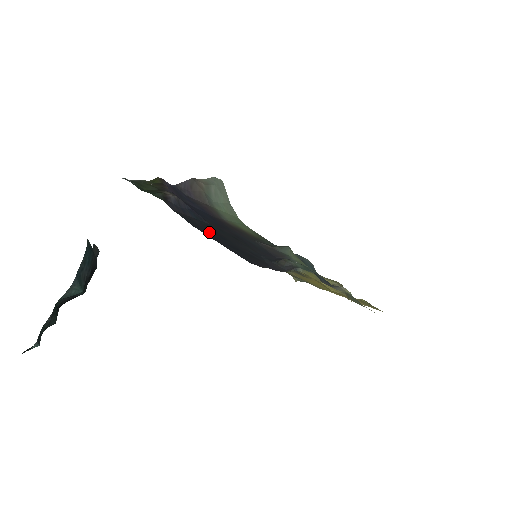
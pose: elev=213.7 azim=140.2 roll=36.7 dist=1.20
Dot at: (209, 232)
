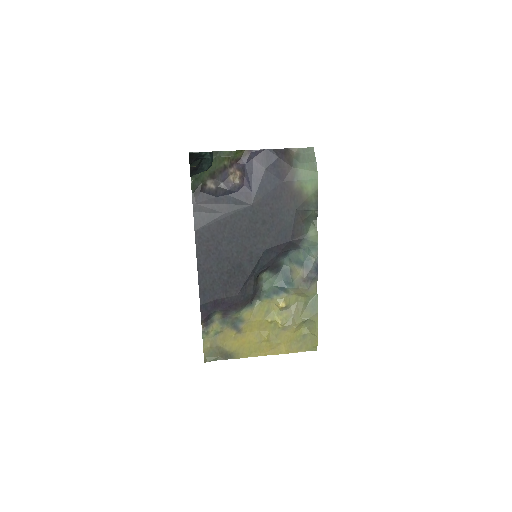
Dot at: (217, 233)
